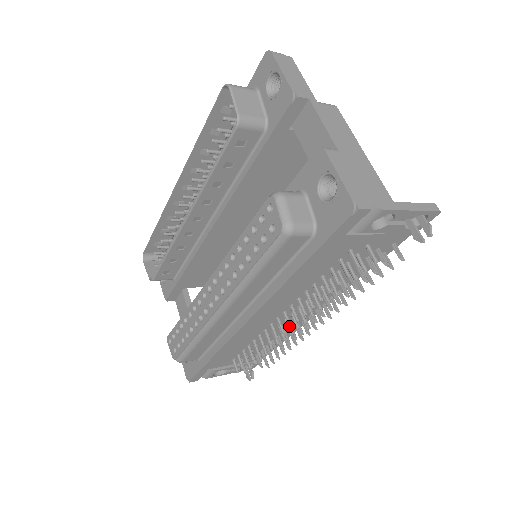
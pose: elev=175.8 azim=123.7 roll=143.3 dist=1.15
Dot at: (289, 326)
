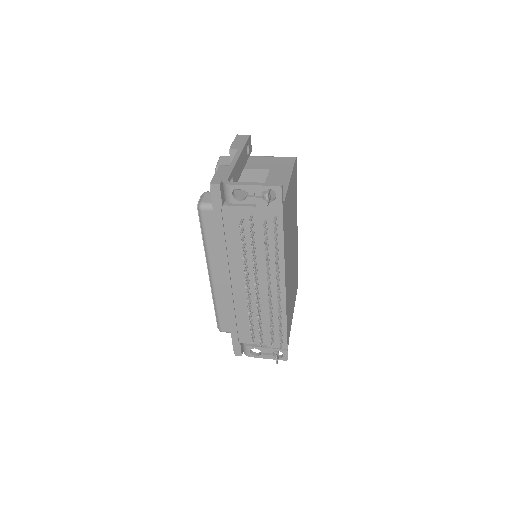
Dot at: (245, 286)
